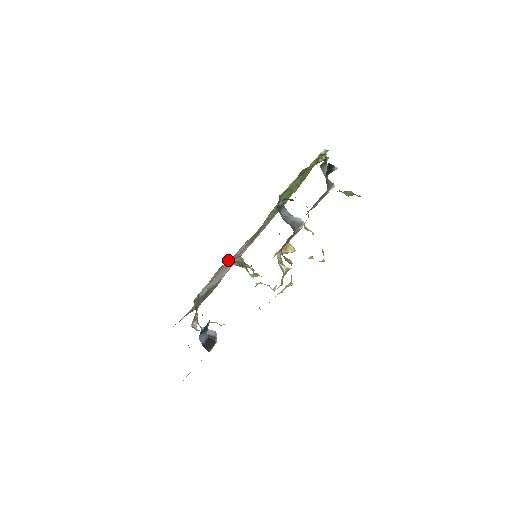
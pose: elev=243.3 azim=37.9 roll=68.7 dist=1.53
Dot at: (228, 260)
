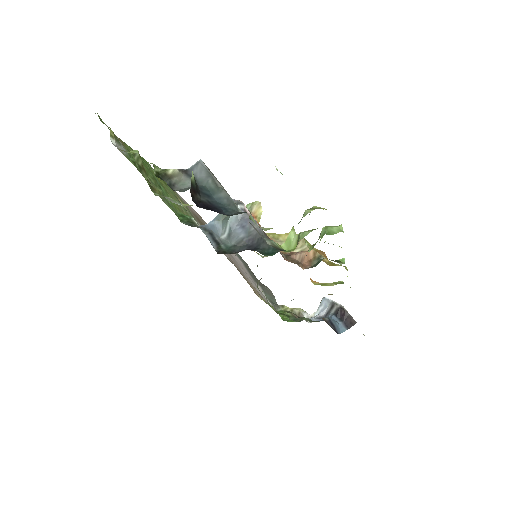
Dot at: occluded
